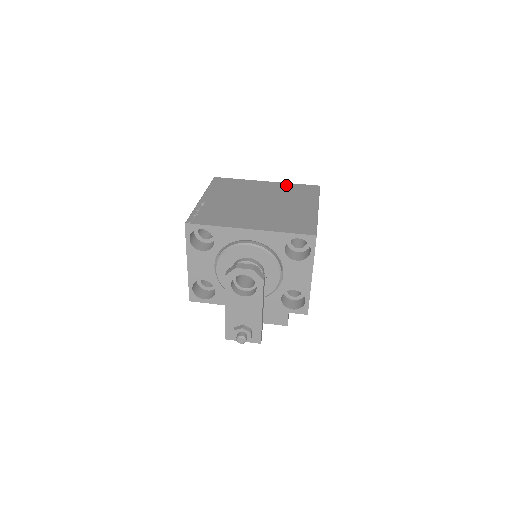
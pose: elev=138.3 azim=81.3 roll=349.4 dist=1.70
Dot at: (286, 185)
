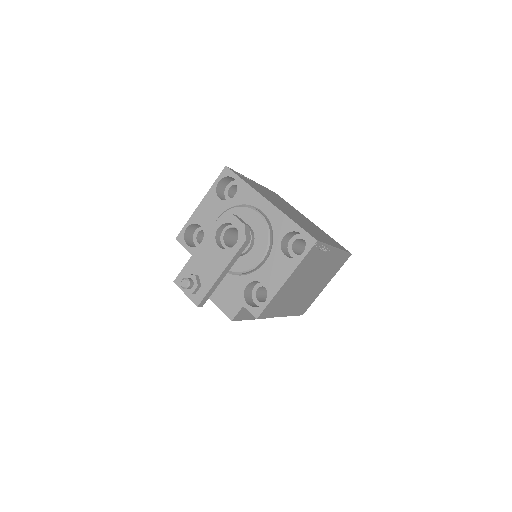
Dot at: occluded
